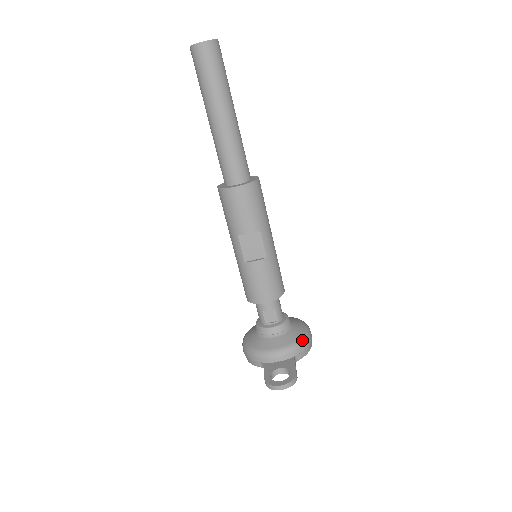
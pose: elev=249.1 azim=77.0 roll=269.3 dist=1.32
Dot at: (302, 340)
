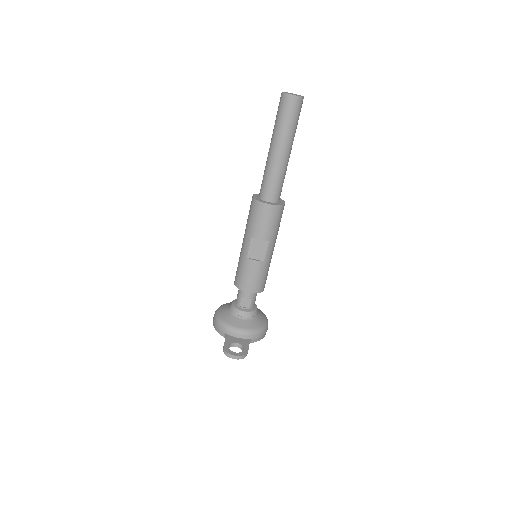
Dot at: (261, 329)
